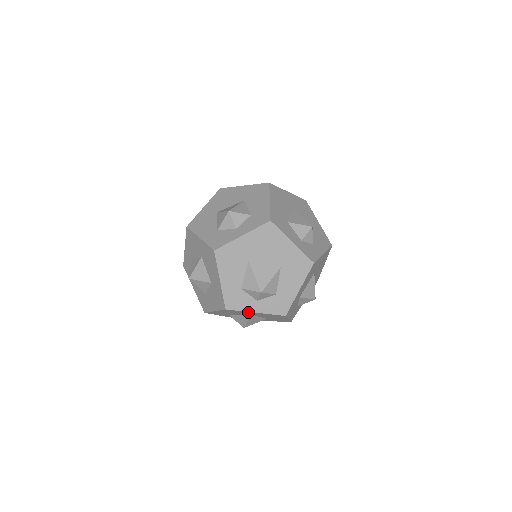
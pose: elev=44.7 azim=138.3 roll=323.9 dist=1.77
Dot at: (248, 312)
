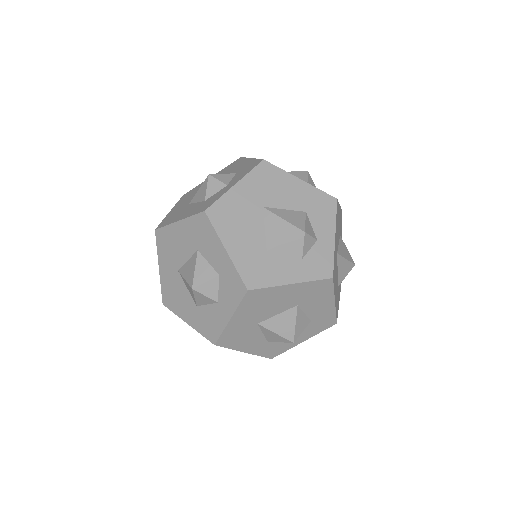
Dot at: occluded
